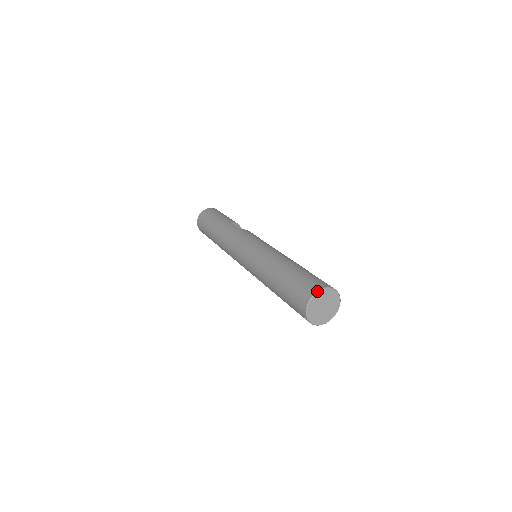
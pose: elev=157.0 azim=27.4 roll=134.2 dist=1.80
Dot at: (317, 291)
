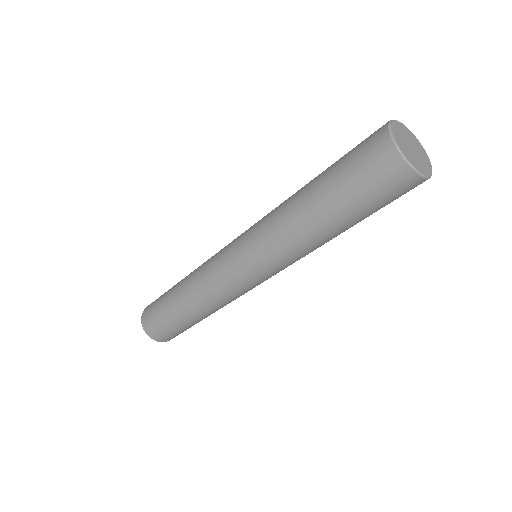
Dot at: (389, 121)
